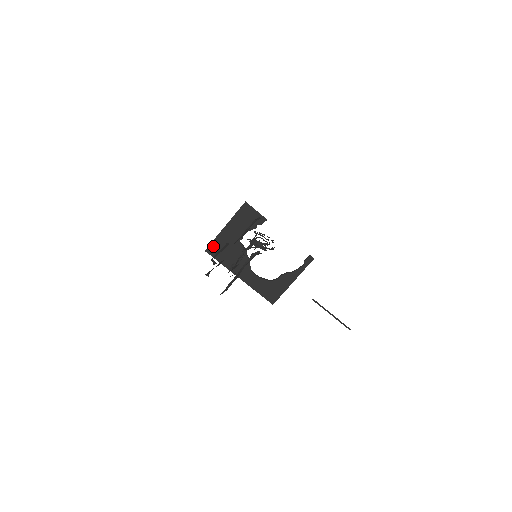
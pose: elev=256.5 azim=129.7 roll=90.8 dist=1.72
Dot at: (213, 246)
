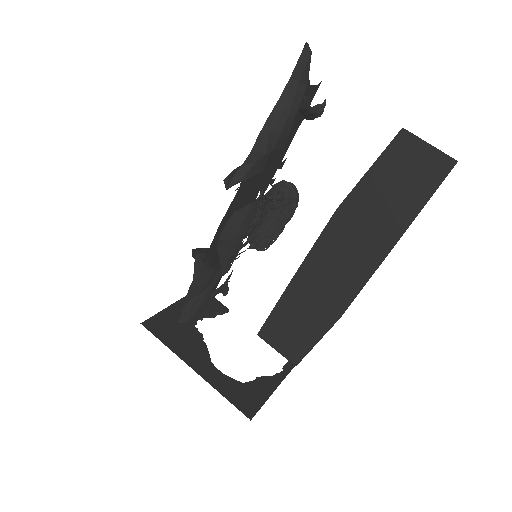
Dot at: (154, 321)
